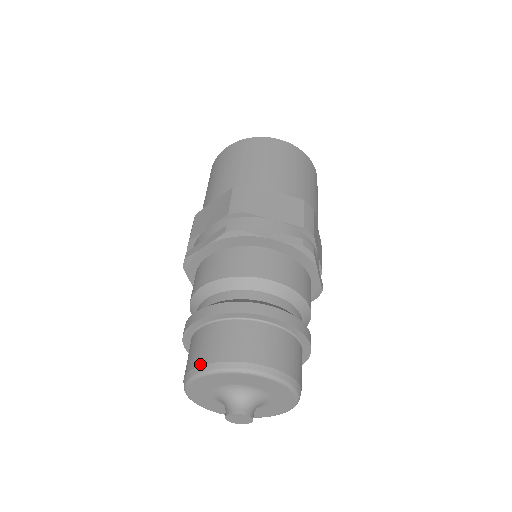
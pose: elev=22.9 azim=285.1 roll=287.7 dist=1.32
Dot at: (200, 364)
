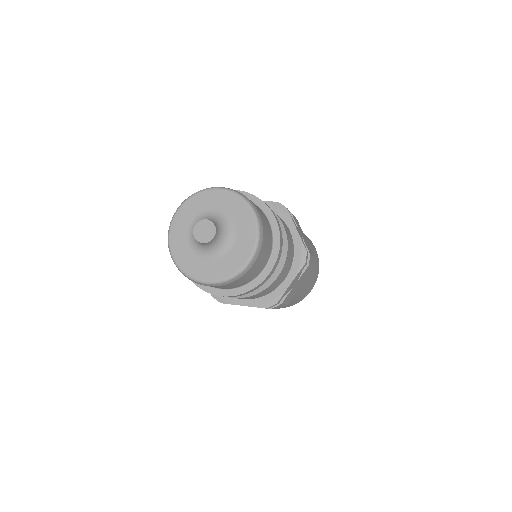
Dot at: occluded
